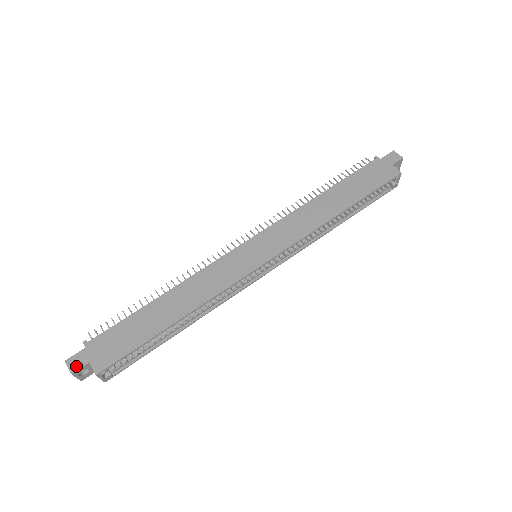
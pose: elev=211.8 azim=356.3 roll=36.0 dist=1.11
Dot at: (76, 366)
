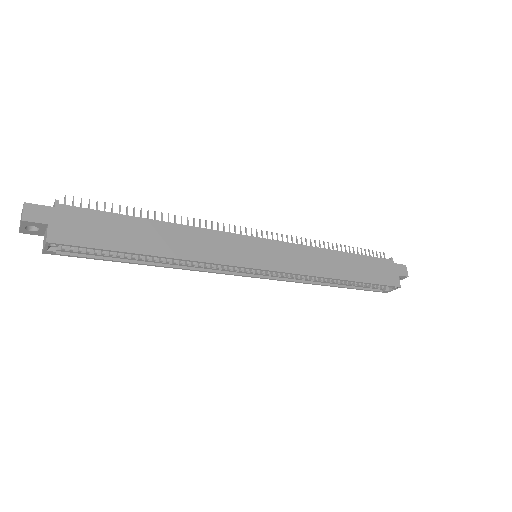
Dot at: (32, 217)
